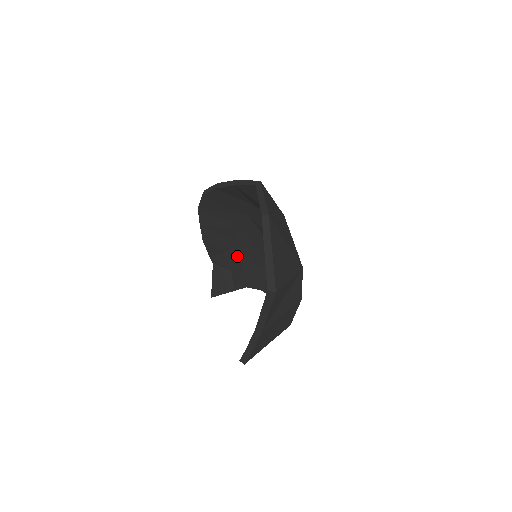
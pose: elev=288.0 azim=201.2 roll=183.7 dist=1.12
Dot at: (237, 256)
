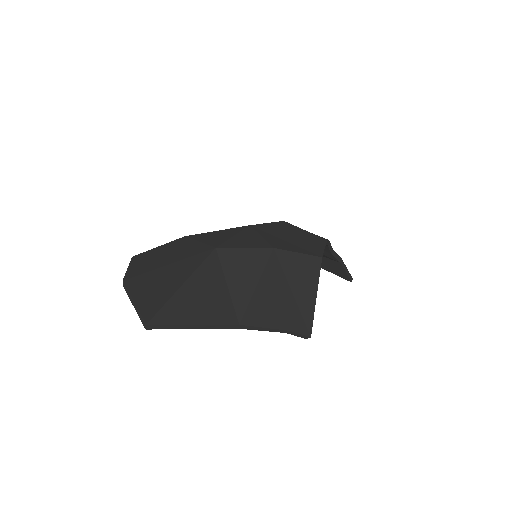
Dot at: occluded
